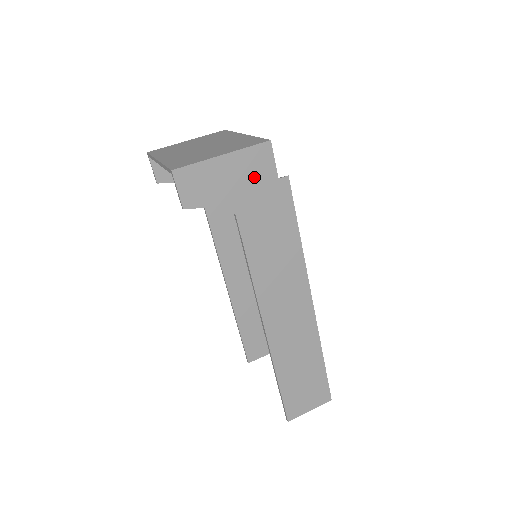
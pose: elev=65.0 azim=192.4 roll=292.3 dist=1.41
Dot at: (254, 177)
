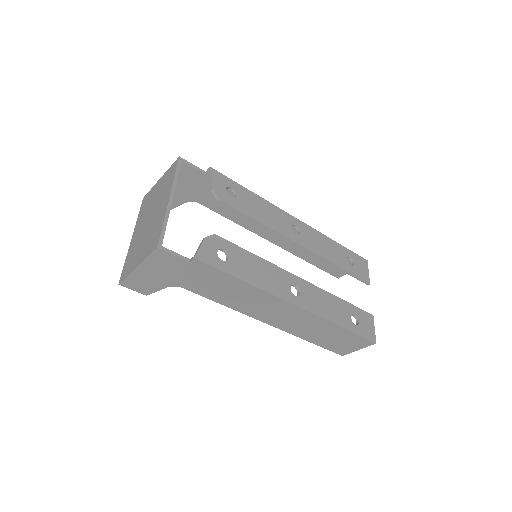
Dot at: (170, 268)
